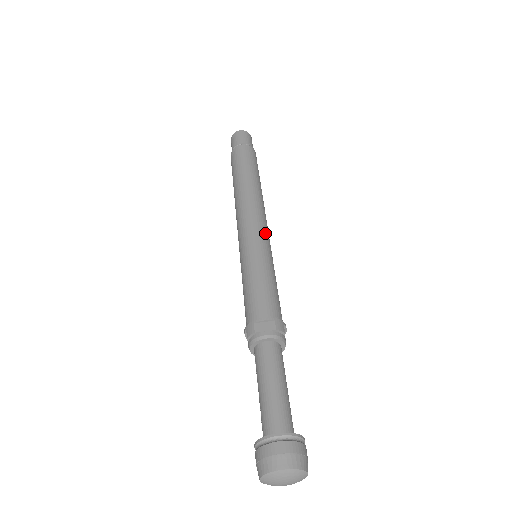
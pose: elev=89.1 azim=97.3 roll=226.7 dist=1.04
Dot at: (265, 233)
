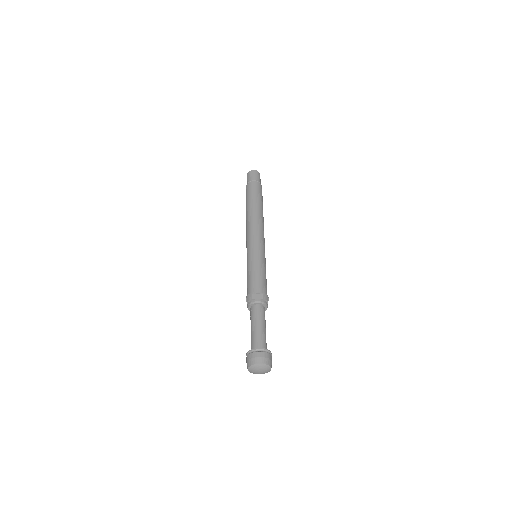
Dot at: (263, 243)
